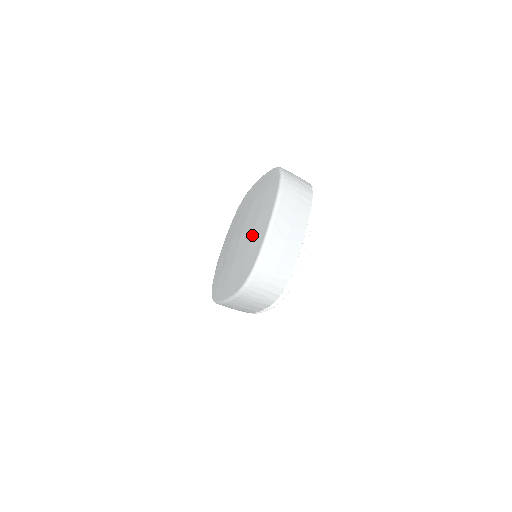
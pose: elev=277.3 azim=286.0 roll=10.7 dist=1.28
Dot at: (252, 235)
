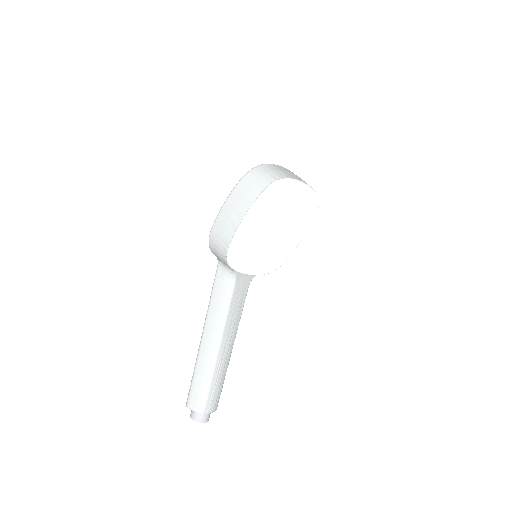
Dot at: occluded
